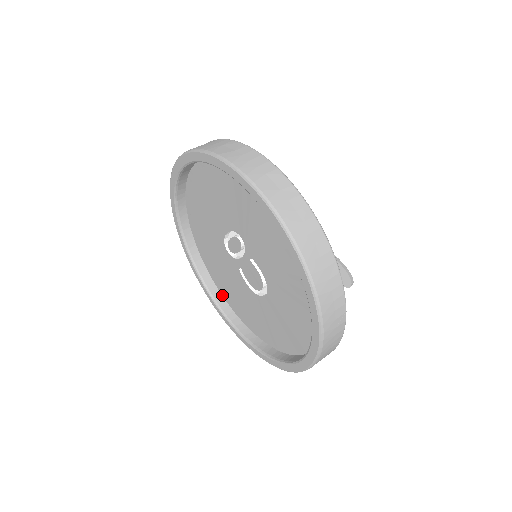
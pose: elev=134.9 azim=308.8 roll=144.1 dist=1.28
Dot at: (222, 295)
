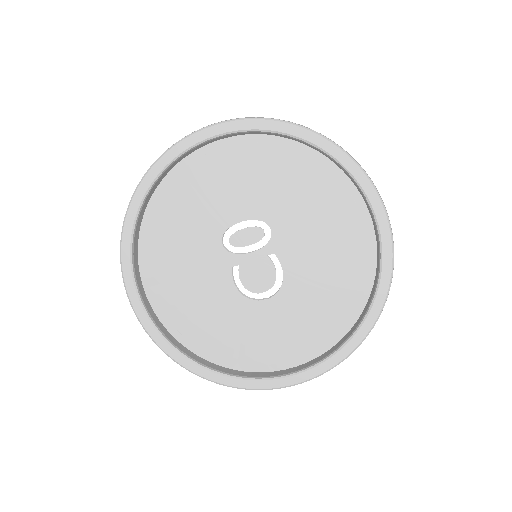
Dot at: (152, 306)
